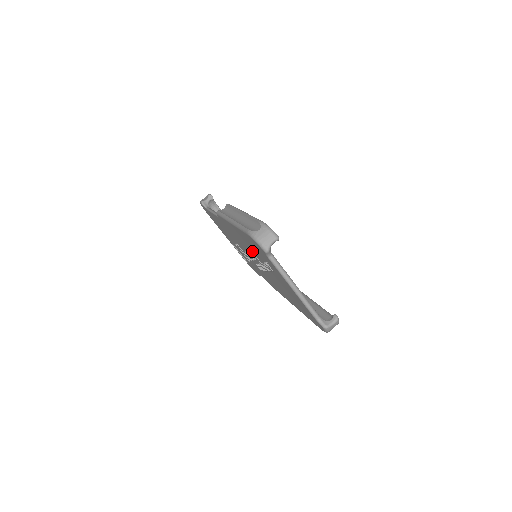
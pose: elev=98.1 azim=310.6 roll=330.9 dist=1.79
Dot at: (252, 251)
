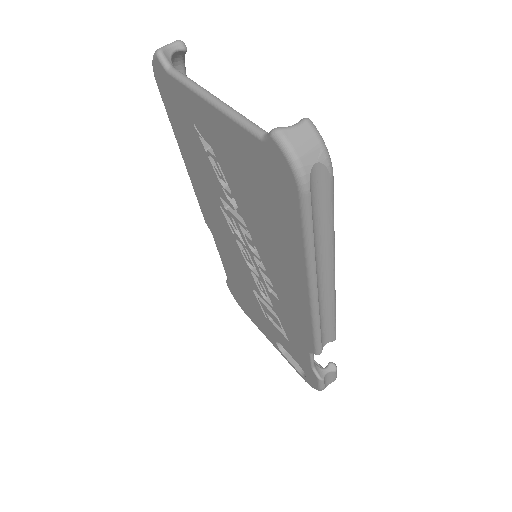
Dot at: (214, 190)
